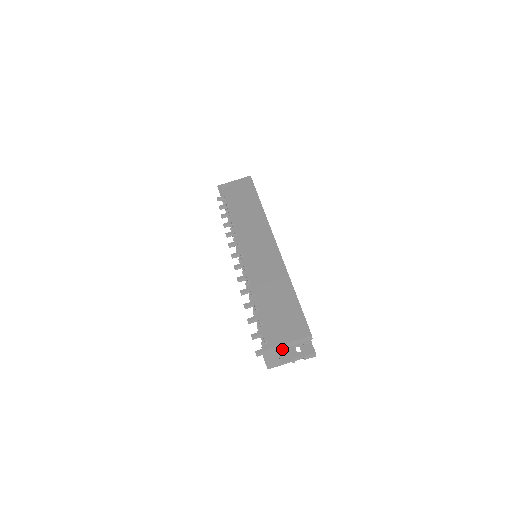
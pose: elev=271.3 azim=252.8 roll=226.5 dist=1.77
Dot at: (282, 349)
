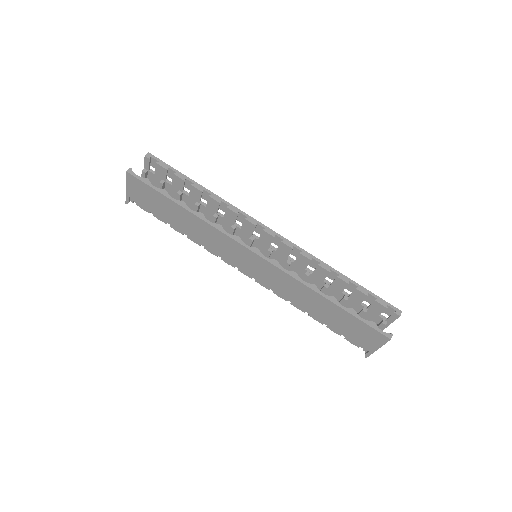
Dot at: occluded
